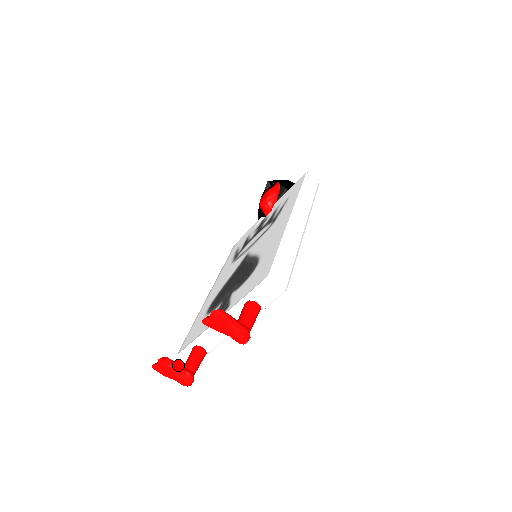
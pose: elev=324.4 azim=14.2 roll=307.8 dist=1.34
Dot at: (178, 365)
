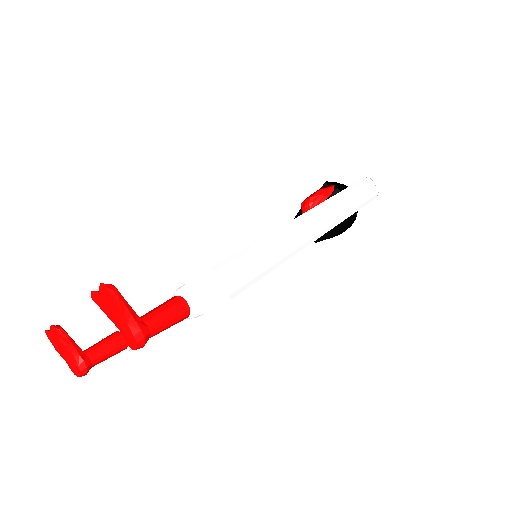
Dot at: (73, 344)
